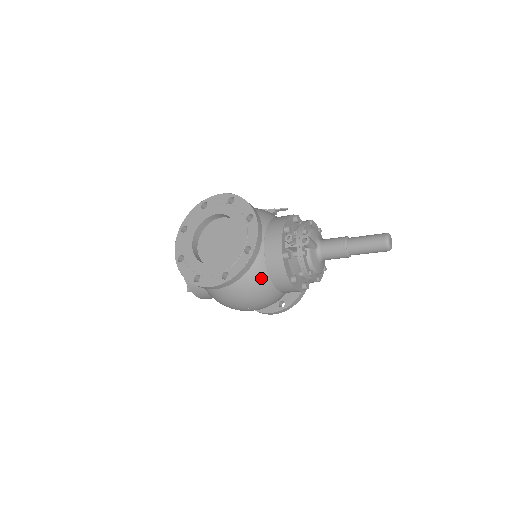
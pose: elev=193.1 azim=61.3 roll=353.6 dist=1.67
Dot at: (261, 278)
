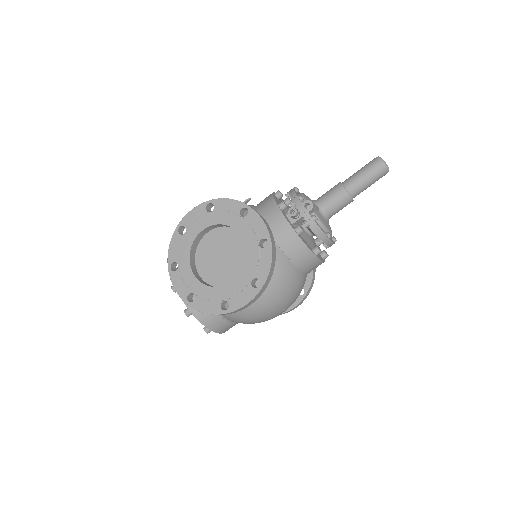
Dot at: (285, 268)
